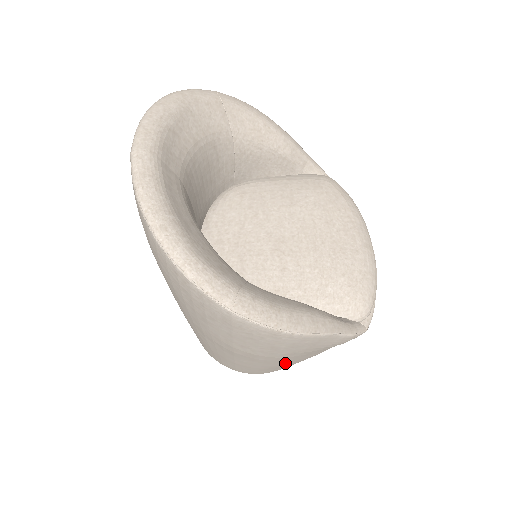
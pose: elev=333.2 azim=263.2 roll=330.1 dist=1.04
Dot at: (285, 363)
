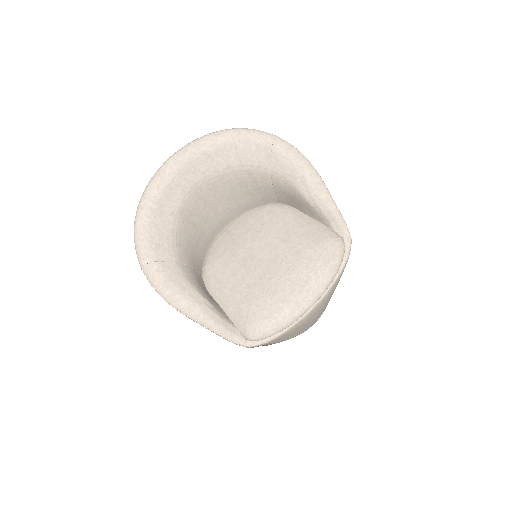
Dot at: occluded
